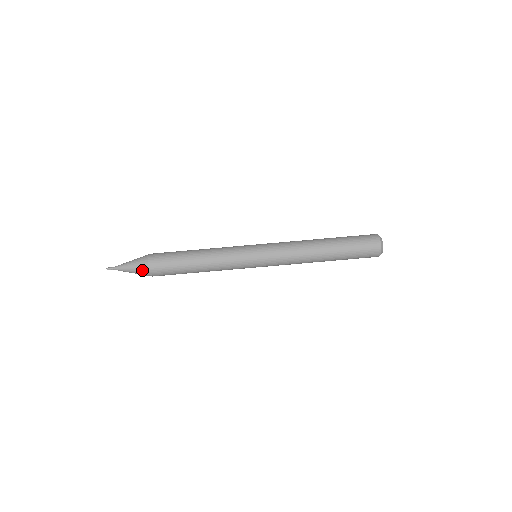
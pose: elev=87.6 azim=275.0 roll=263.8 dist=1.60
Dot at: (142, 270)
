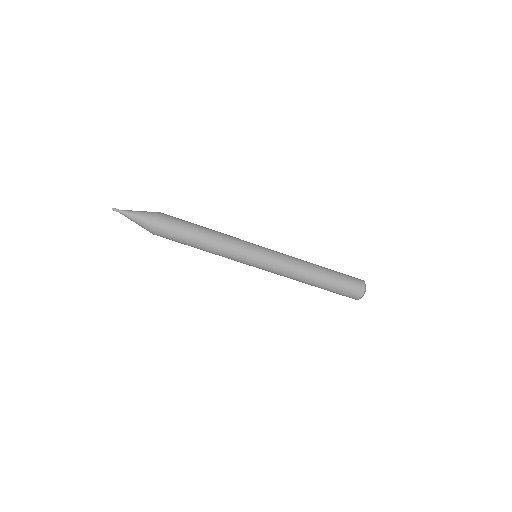
Dot at: (147, 230)
